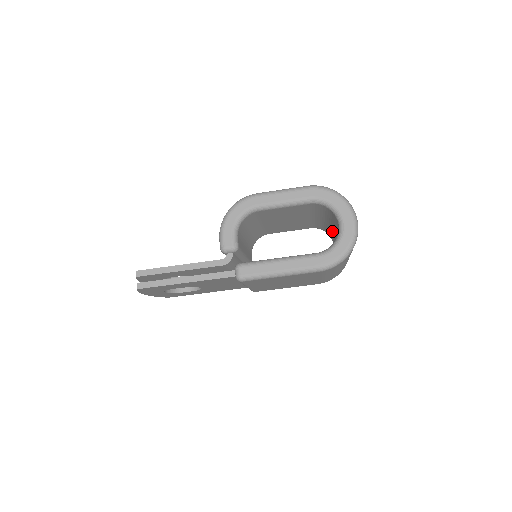
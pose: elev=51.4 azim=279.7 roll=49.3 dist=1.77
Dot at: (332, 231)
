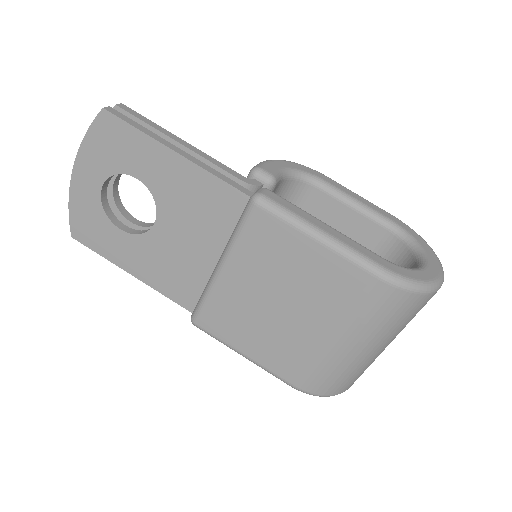
Dot at: occluded
